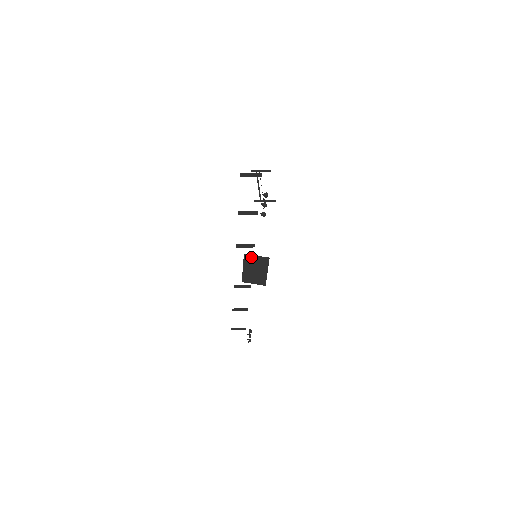
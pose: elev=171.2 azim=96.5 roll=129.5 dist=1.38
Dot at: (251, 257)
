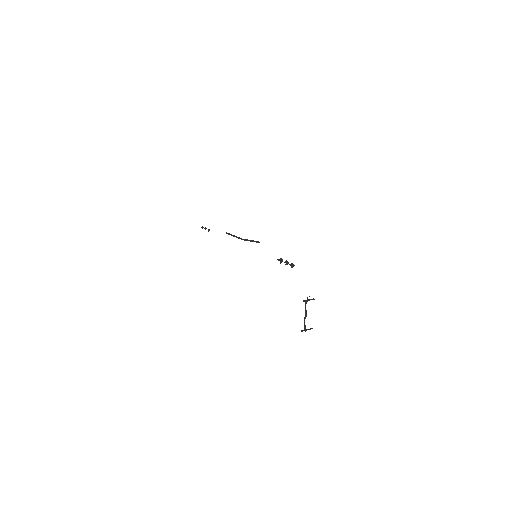
Dot at: occluded
